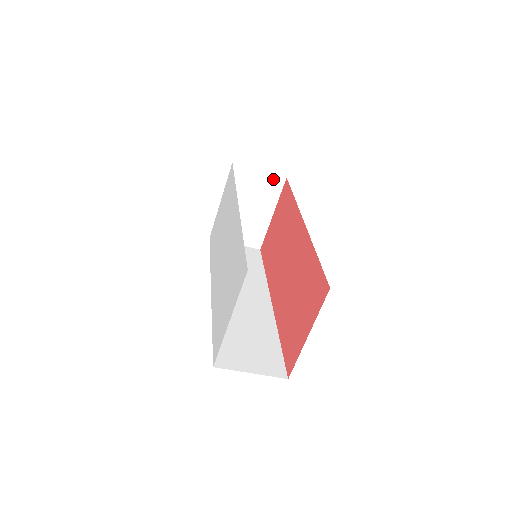
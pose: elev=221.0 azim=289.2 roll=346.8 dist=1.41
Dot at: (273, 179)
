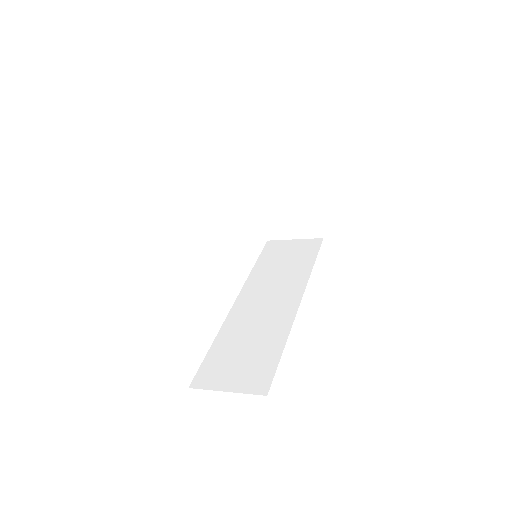
Dot at: (295, 159)
